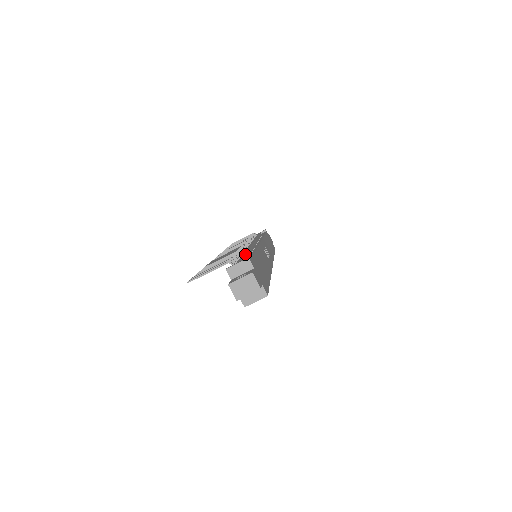
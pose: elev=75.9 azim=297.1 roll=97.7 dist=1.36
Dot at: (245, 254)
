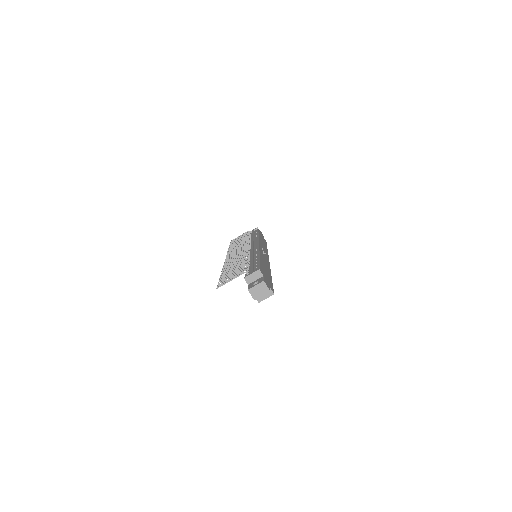
Dot at: (253, 262)
